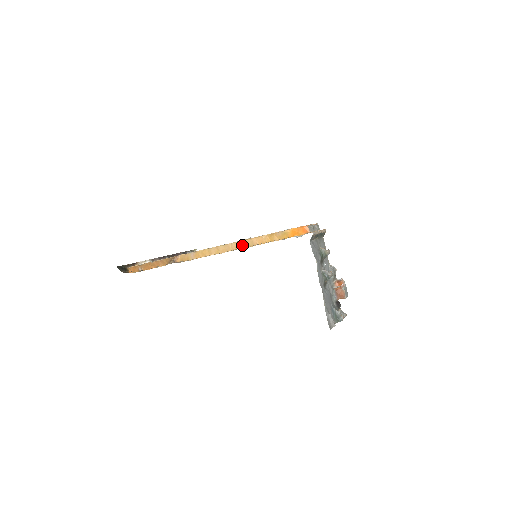
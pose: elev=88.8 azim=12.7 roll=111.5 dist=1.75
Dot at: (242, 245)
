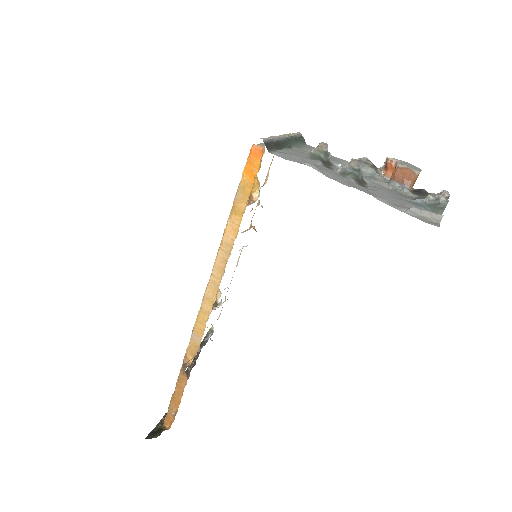
Dot at: (222, 262)
